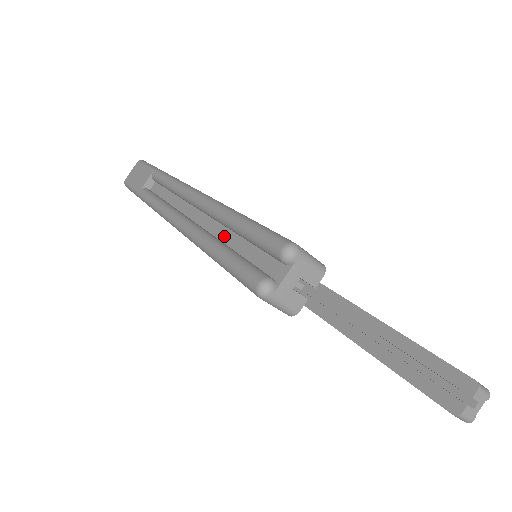
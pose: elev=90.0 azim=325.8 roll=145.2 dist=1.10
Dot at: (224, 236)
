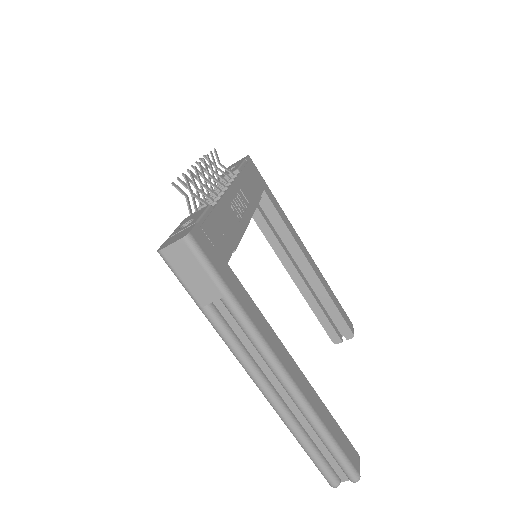
Dot at: (310, 432)
